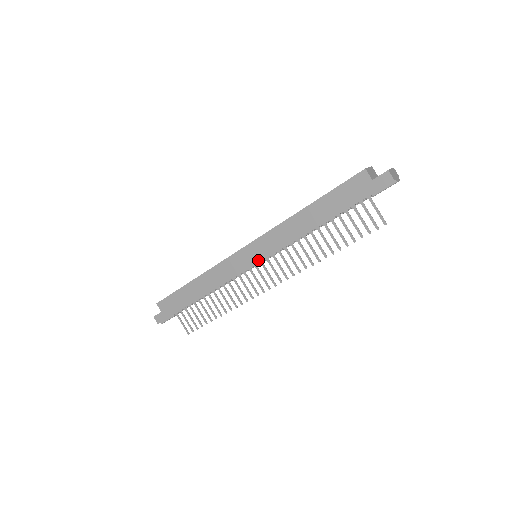
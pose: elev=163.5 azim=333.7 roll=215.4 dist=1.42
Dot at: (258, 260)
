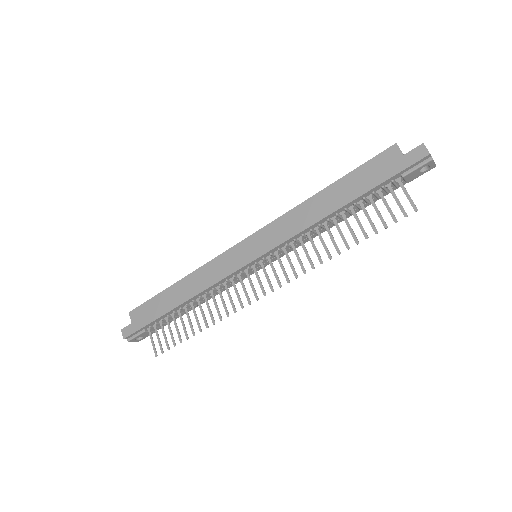
Dot at: (257, 255)
